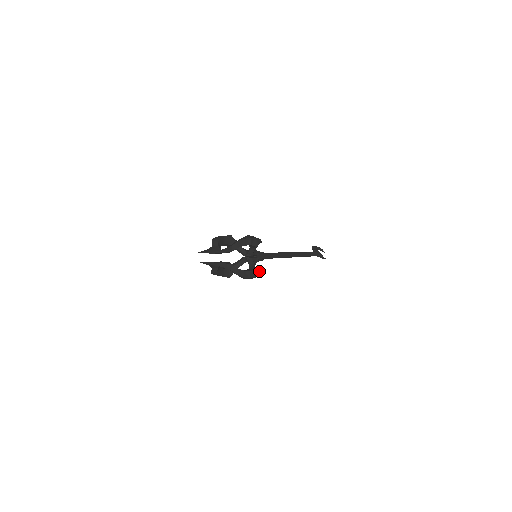
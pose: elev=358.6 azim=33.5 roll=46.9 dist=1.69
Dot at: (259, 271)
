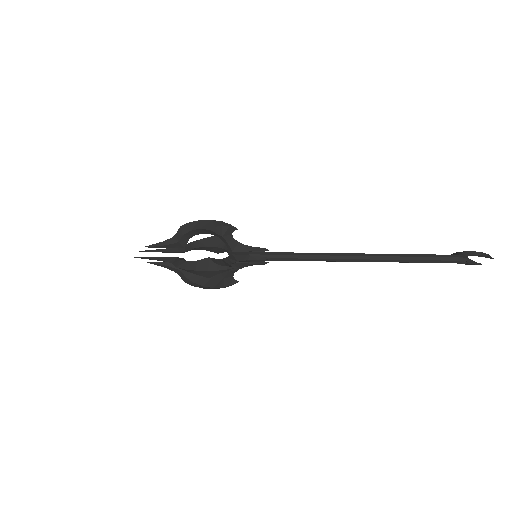
Dot at: (231, 266)
